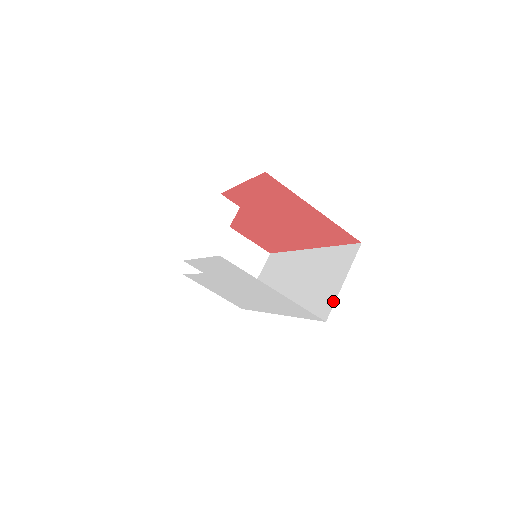
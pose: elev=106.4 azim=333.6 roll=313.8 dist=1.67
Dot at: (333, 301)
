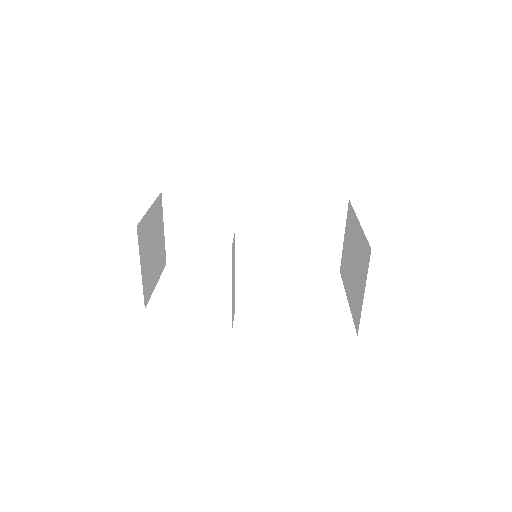
Dot at: (339, 255)
